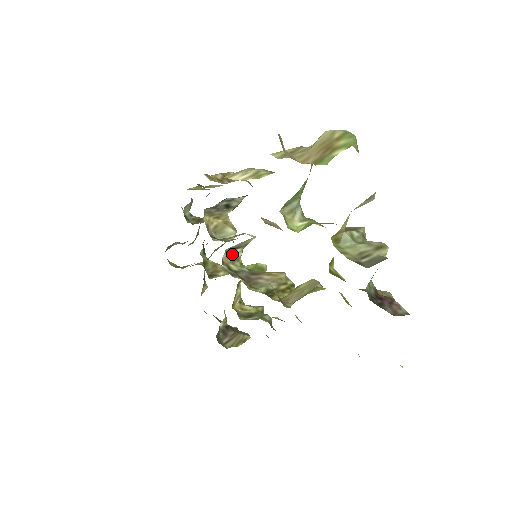
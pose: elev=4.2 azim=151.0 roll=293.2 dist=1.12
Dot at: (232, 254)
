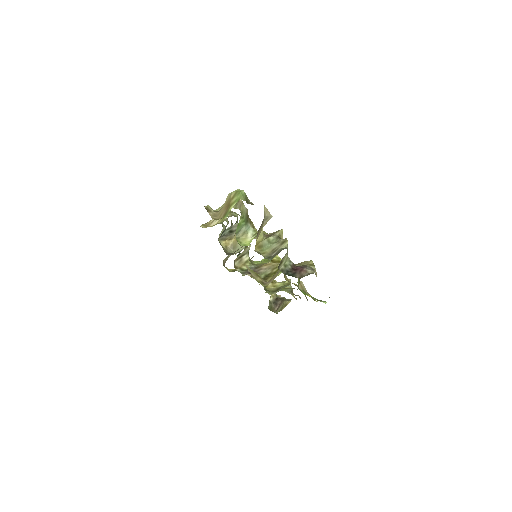
Dot at: (241, 260)
